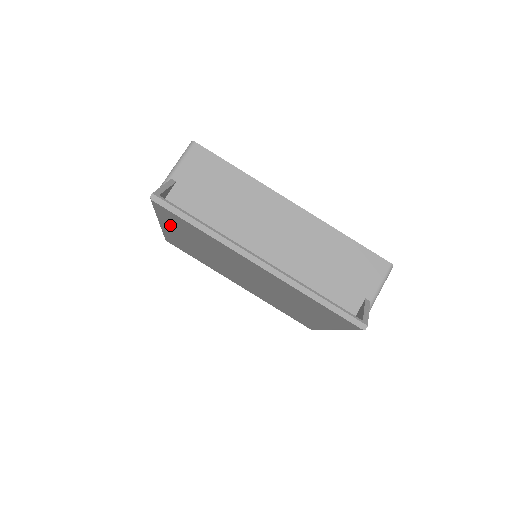
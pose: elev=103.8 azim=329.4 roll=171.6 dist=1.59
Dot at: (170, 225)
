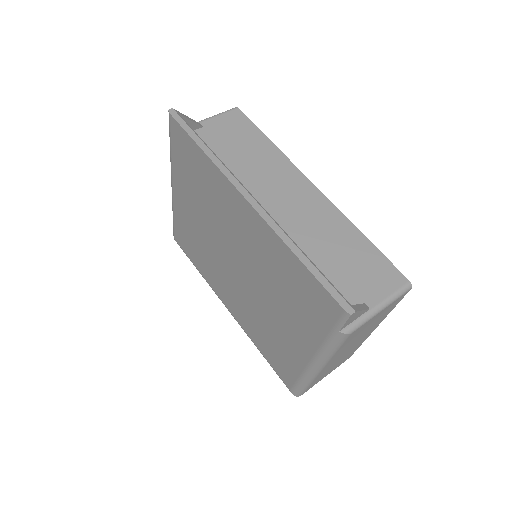
Dot at: (179, 175)
